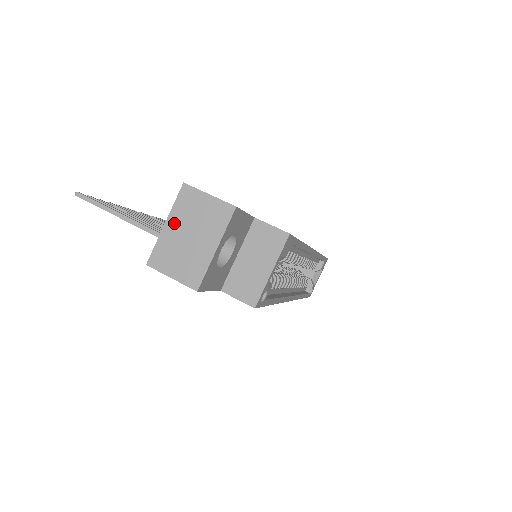
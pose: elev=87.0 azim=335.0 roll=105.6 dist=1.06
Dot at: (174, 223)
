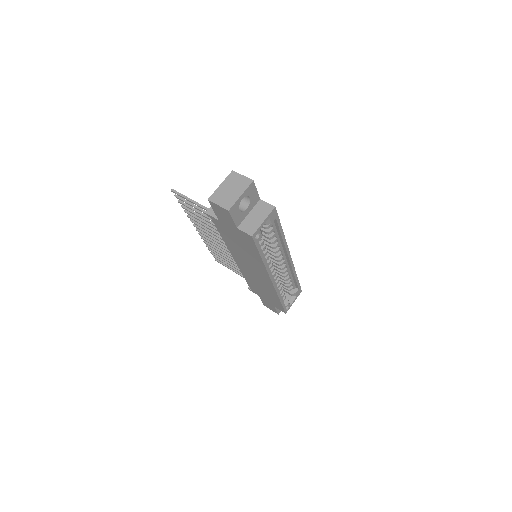
Dot at: (225, 185)
